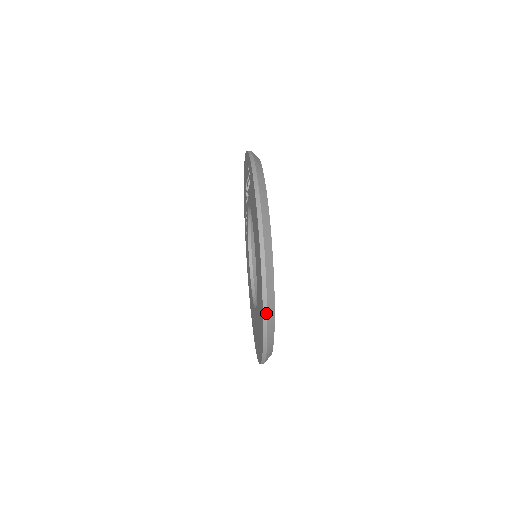
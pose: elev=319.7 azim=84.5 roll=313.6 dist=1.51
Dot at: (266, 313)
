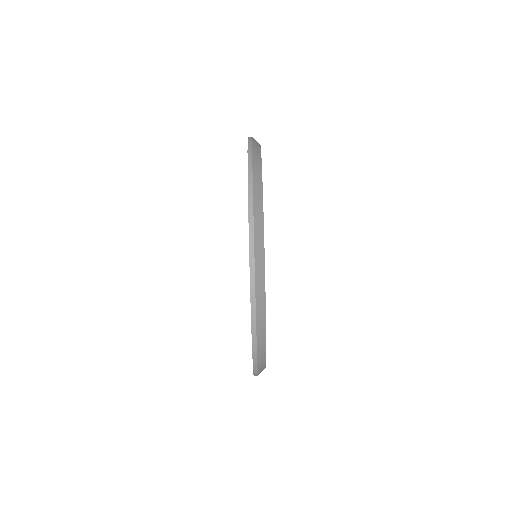
Dot at: occluded
